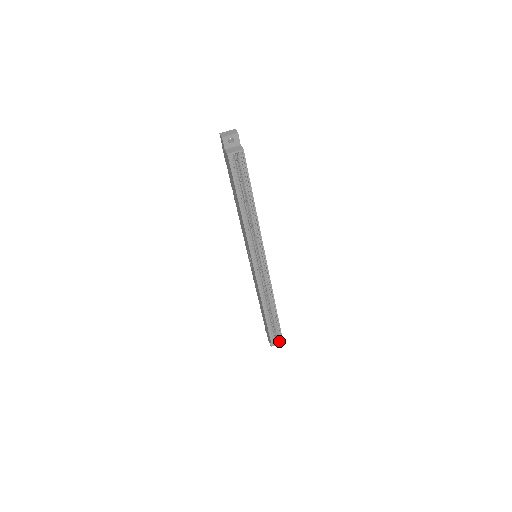
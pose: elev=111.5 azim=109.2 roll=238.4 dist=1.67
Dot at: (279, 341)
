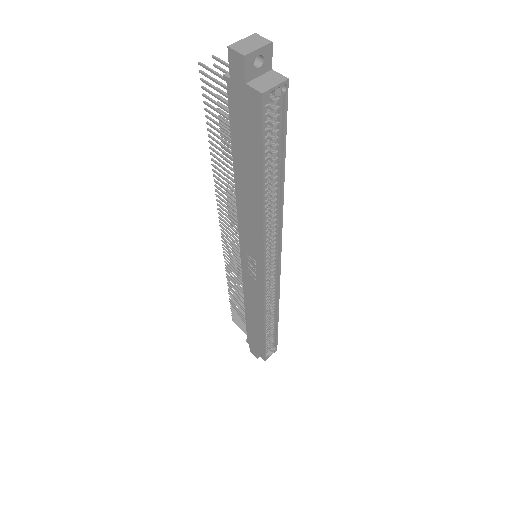
Dot at: (273, 351)
